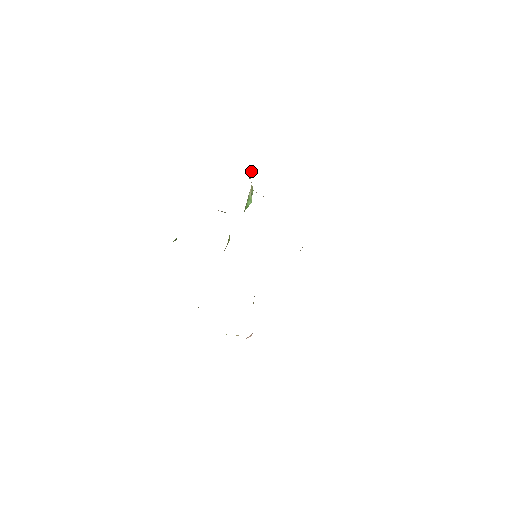
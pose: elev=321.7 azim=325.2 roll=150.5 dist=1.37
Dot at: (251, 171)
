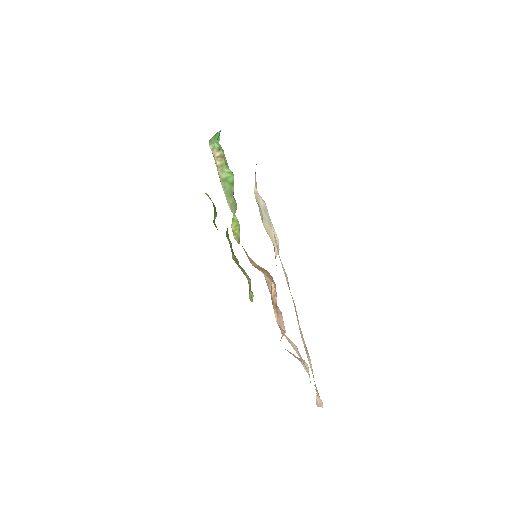
Dot at: (210, 144)
